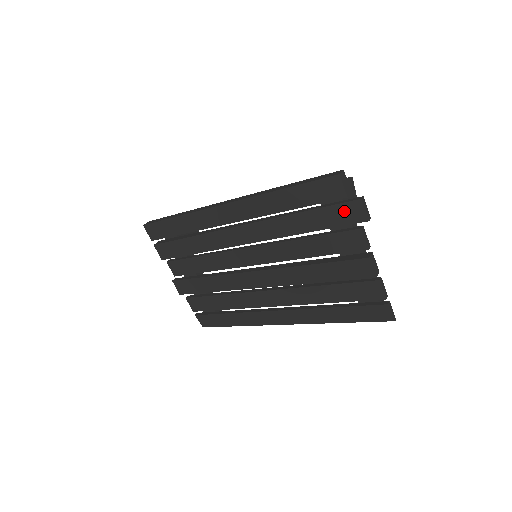
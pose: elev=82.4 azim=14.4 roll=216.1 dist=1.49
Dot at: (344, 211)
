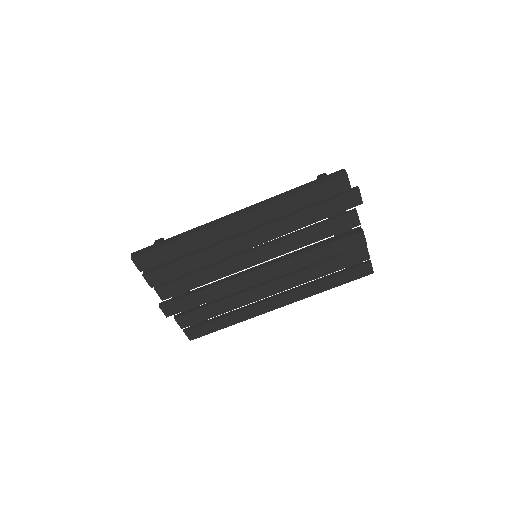
Dot at: (345, 200)
